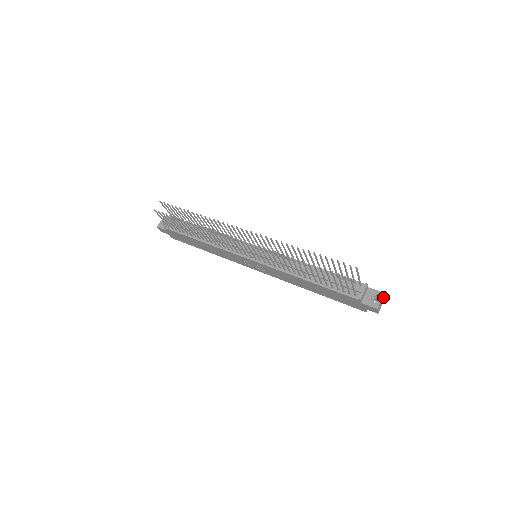
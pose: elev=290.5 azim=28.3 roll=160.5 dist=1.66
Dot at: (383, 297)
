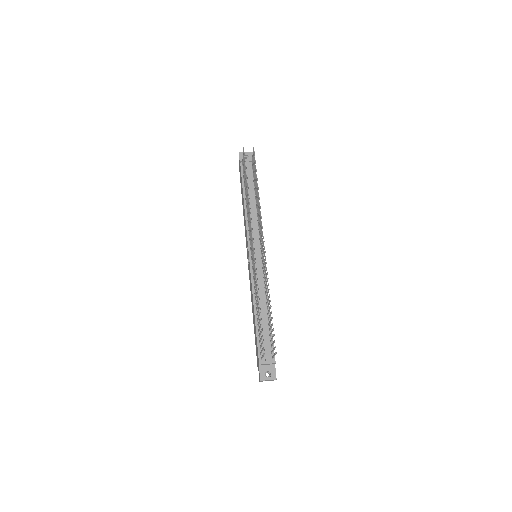
Dot at: (273, 379)
